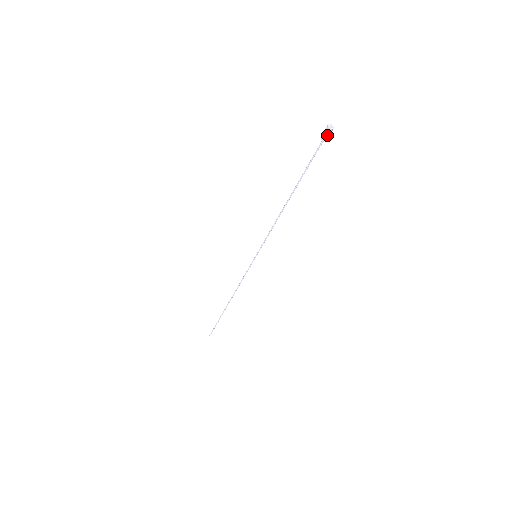
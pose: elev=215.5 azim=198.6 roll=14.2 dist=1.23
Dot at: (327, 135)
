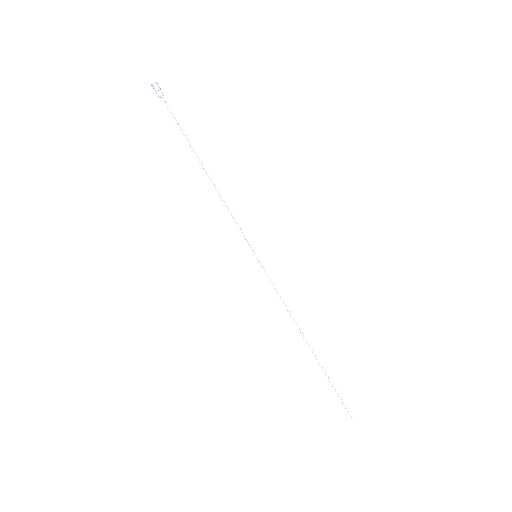
Dot at: (159, 90)
